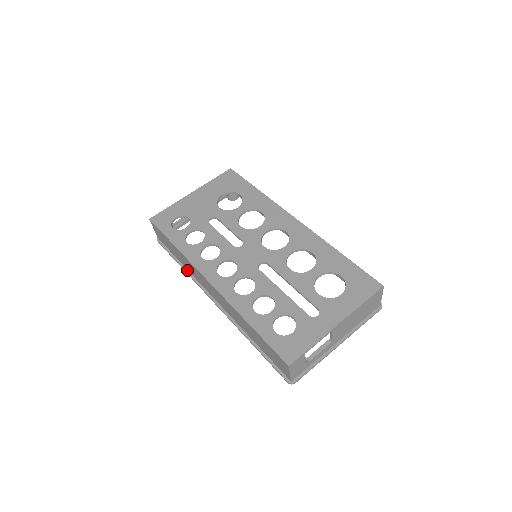
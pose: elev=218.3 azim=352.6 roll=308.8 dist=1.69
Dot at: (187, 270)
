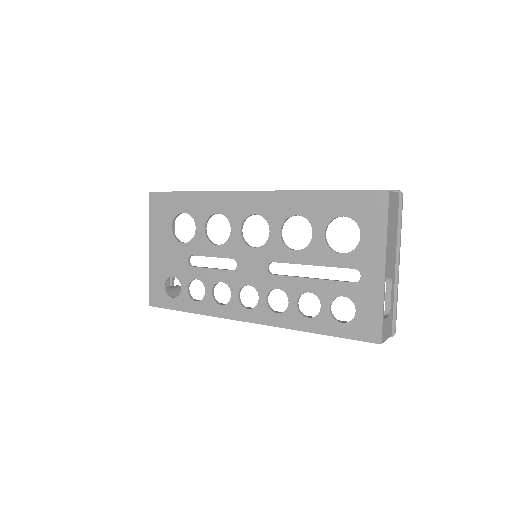
Dot at: occluded
